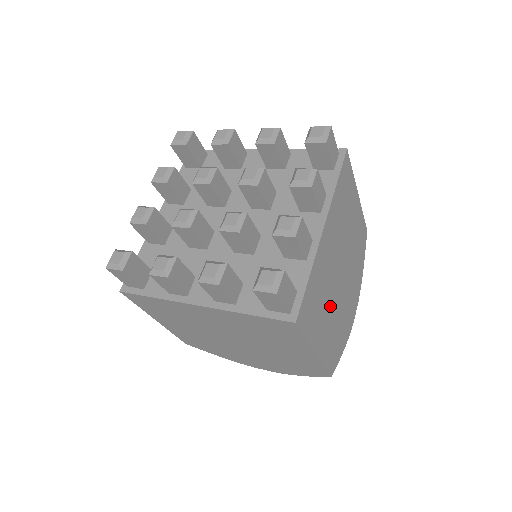
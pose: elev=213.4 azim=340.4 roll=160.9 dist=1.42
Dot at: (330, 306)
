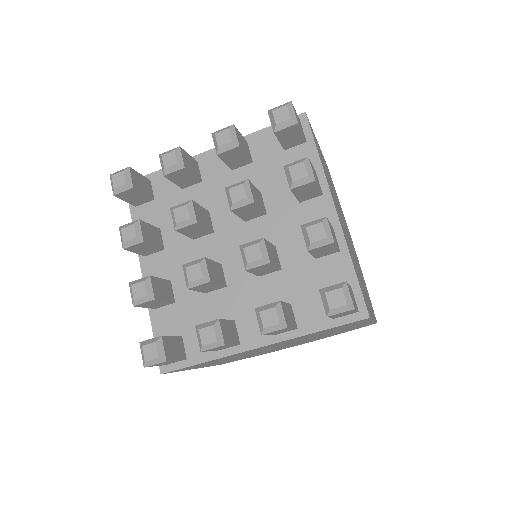
Dot at: occluded
